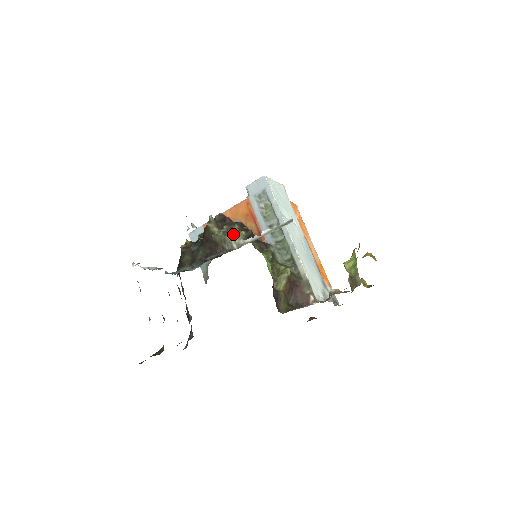
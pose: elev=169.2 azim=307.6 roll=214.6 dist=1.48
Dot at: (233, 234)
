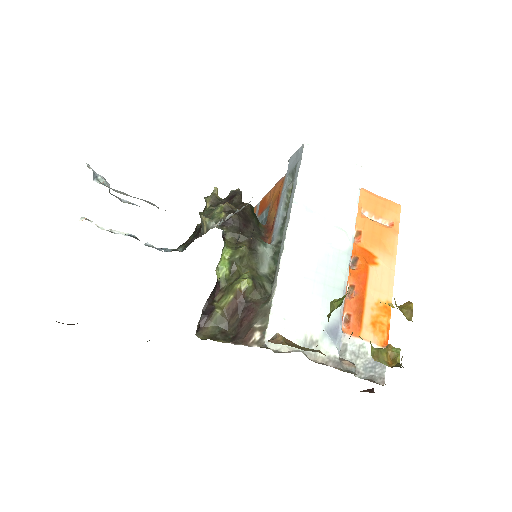
Dot at: (213, 214)
